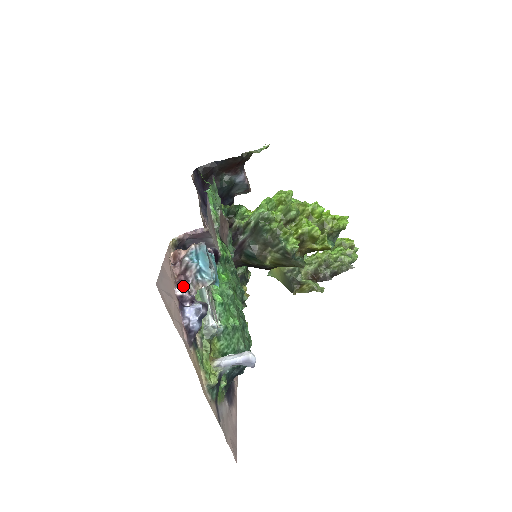
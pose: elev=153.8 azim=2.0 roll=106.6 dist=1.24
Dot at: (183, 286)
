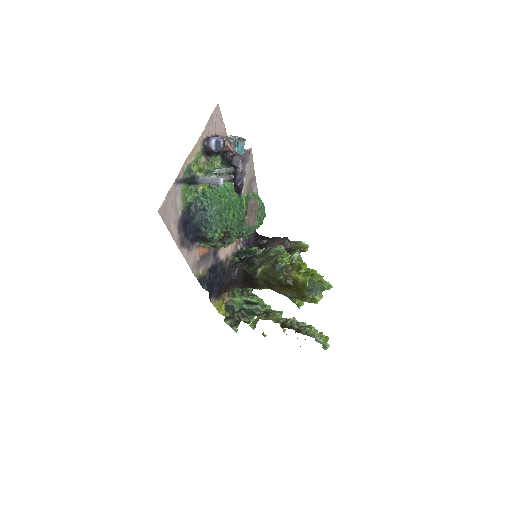
Dot at: (222, 136)
